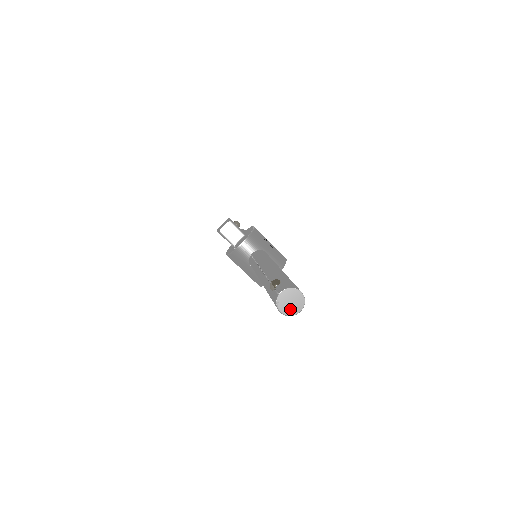
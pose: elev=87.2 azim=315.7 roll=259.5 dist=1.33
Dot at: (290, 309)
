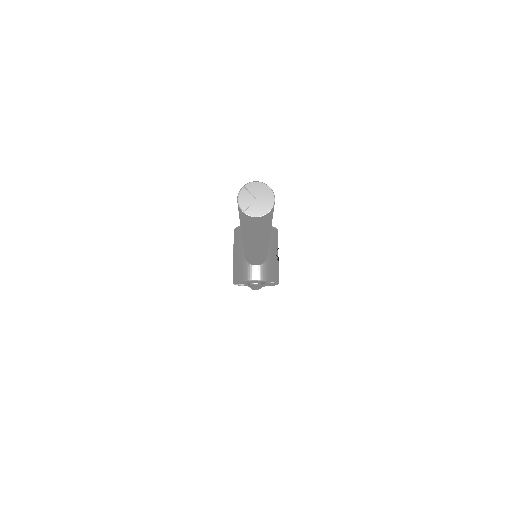
Dot at: (249, 205)
